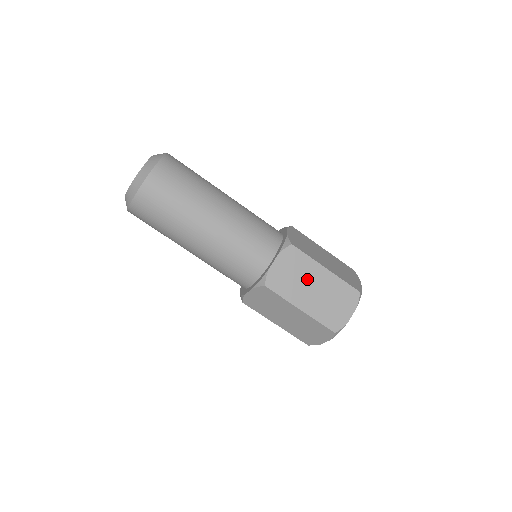
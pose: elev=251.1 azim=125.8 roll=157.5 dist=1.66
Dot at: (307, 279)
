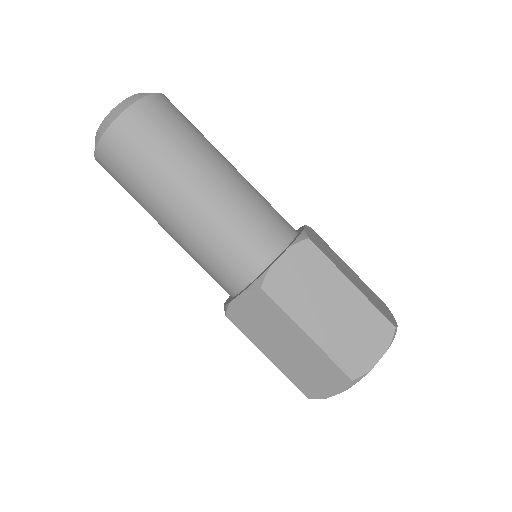
Dot at: (340, 262)
